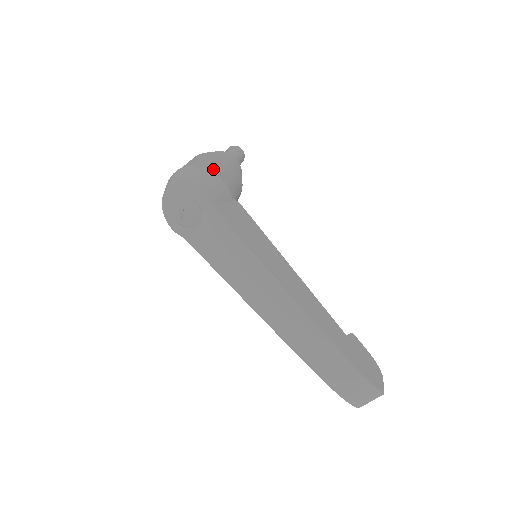
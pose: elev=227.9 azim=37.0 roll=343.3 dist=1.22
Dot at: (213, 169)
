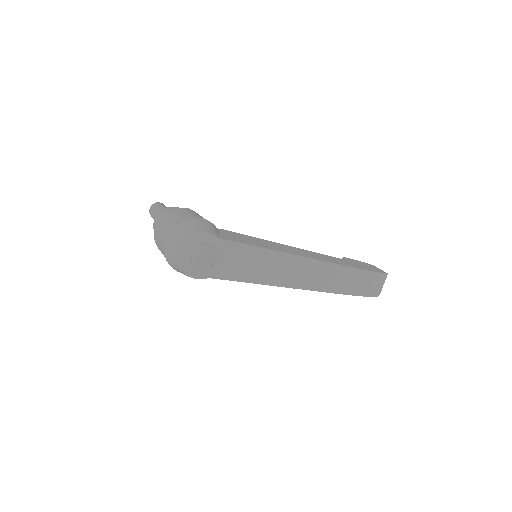
Dot at: (192, 217)
